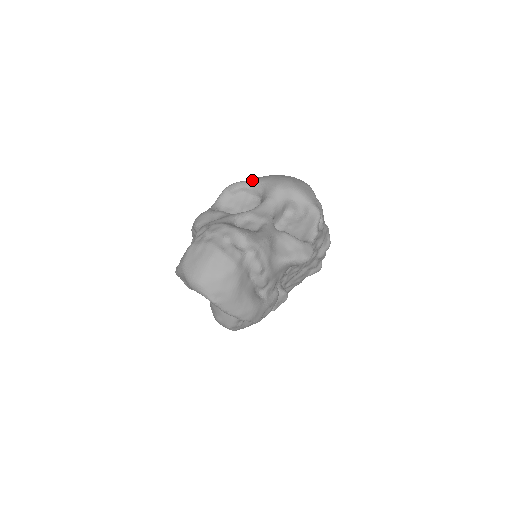
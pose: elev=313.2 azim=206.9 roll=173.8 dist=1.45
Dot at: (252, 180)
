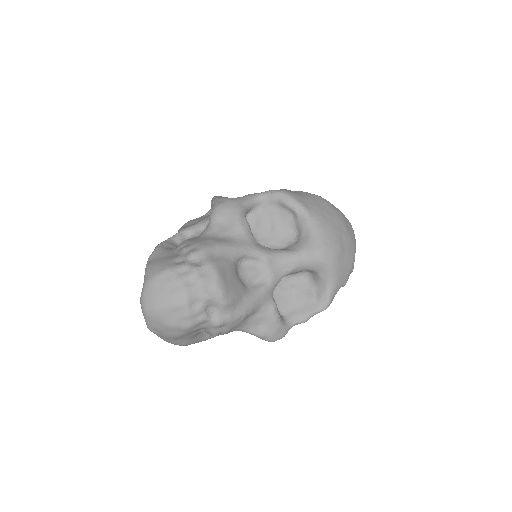
Dot at: (308, 214)
